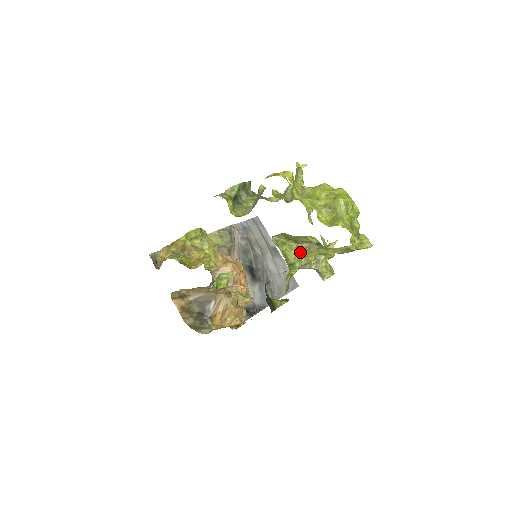
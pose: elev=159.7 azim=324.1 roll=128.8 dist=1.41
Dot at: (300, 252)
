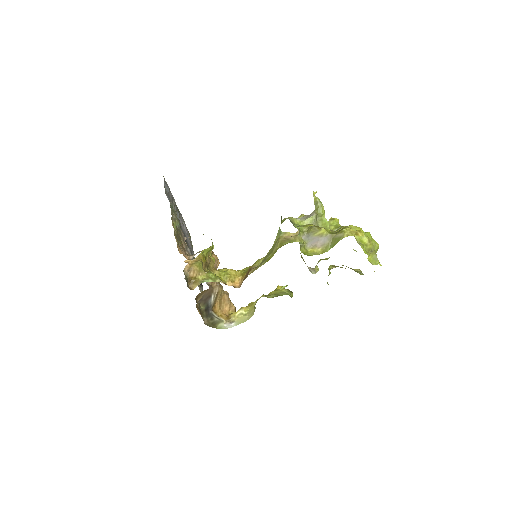
Dot at: occluded
